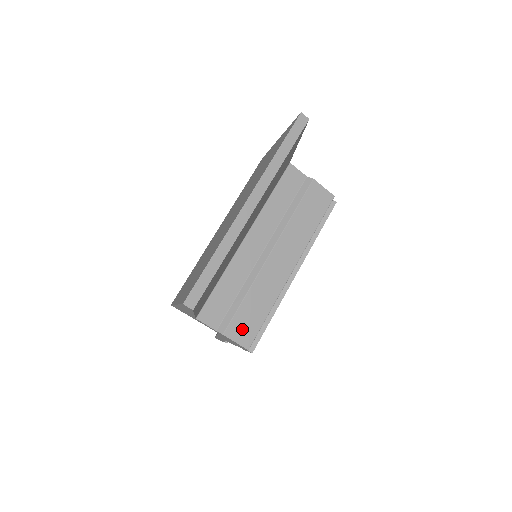
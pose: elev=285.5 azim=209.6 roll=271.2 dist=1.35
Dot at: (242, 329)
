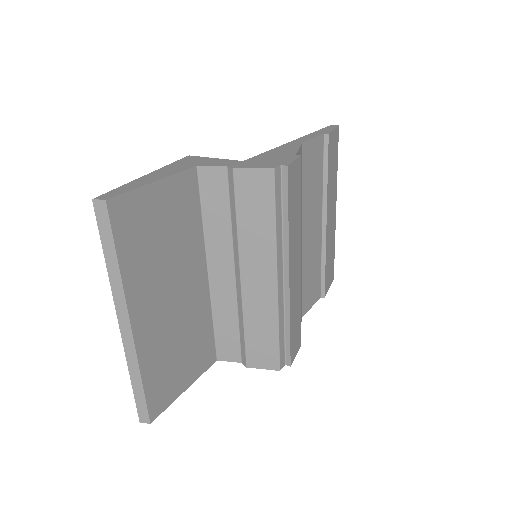
Dot at: (261, 356)
